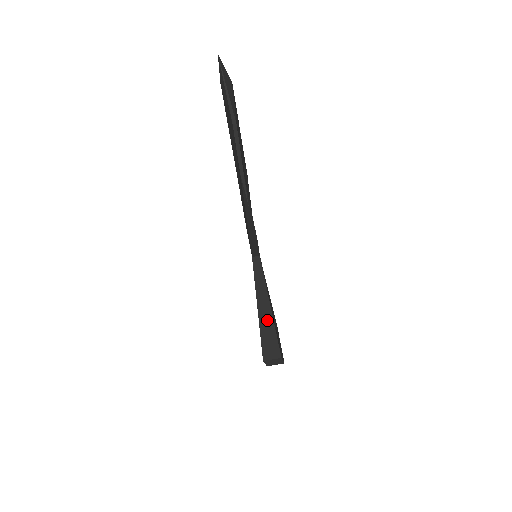
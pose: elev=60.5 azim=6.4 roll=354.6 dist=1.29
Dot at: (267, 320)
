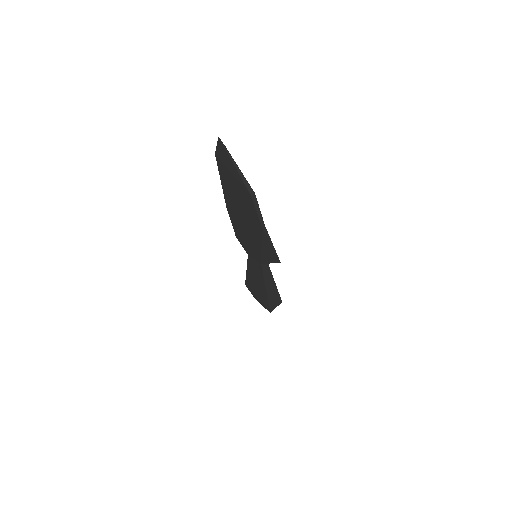
Dot at: (272, 290)
